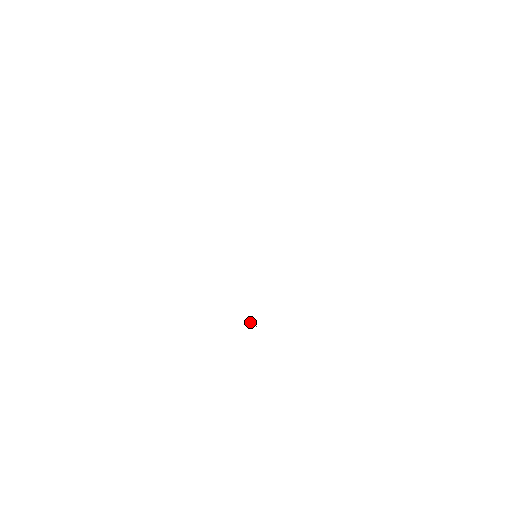
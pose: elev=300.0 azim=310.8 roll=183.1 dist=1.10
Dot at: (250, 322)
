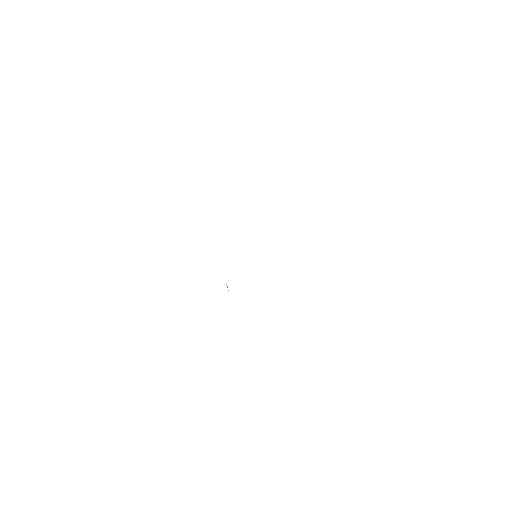
Dot at: (227, 286)
